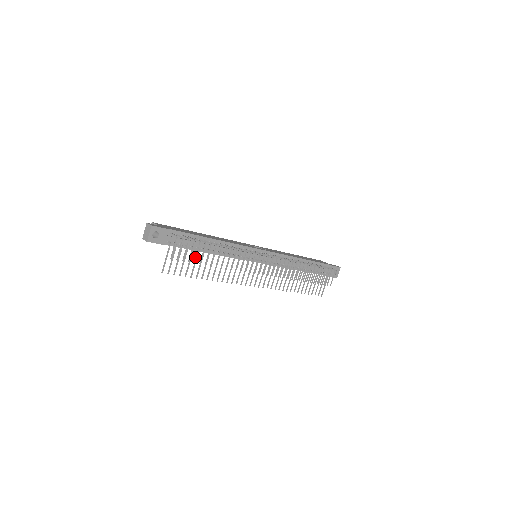
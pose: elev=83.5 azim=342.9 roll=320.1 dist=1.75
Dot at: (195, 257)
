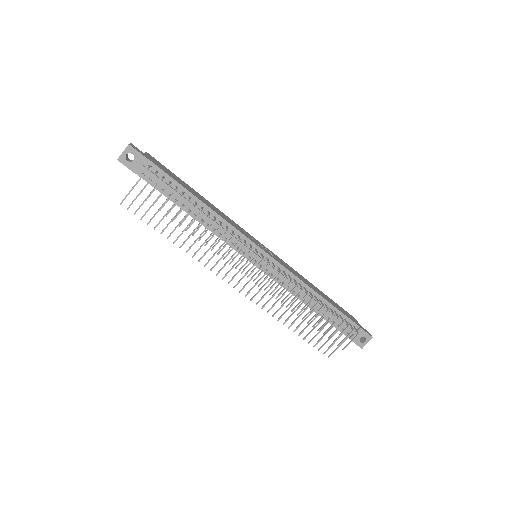
Dot at: (163, 205)
